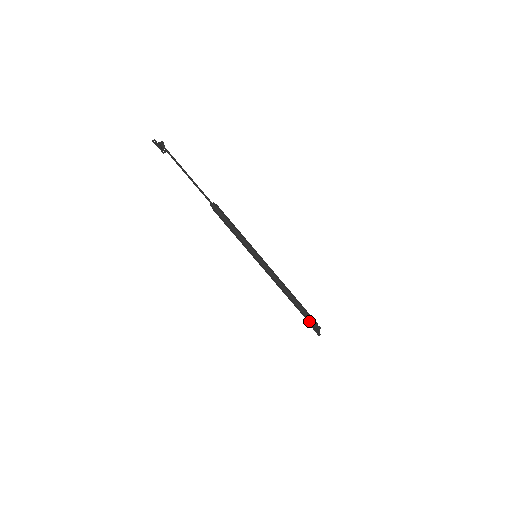
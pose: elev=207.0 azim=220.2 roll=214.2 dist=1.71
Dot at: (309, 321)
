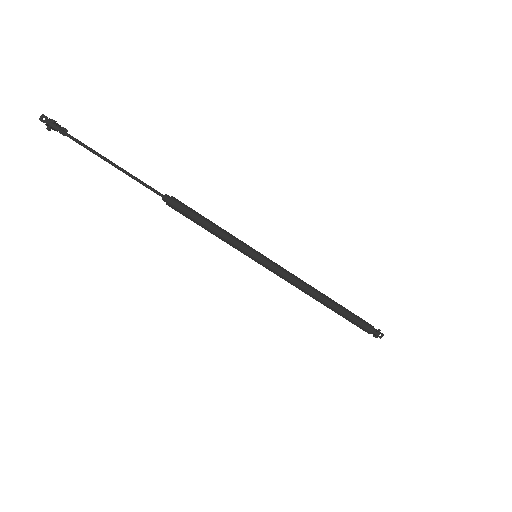
Dot at: occluded
